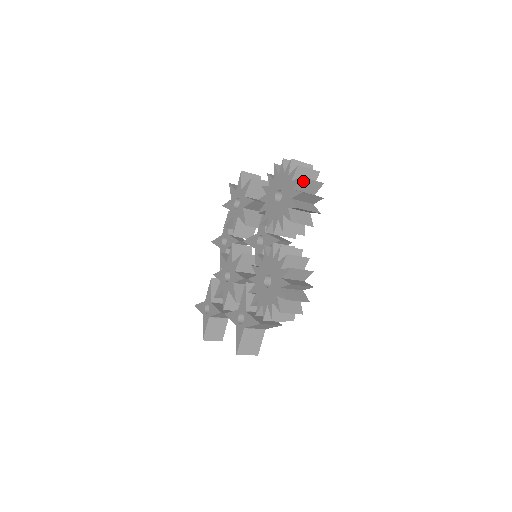
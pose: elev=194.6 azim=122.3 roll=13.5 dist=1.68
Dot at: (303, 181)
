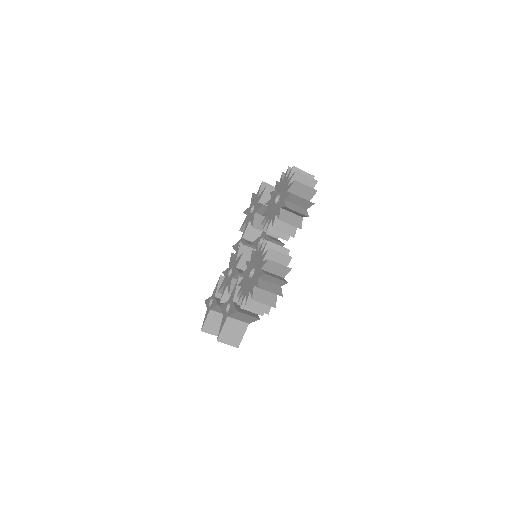
Dot at: (297, 185)
